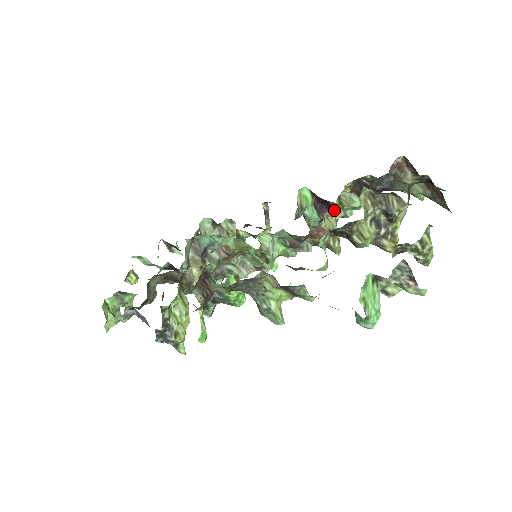
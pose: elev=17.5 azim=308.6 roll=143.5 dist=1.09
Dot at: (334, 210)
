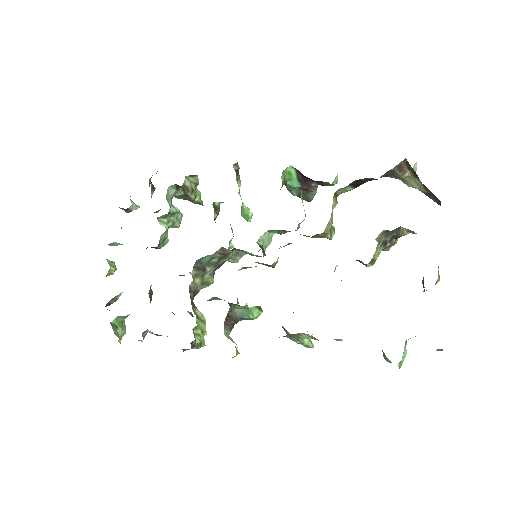
Dot at: occluded
